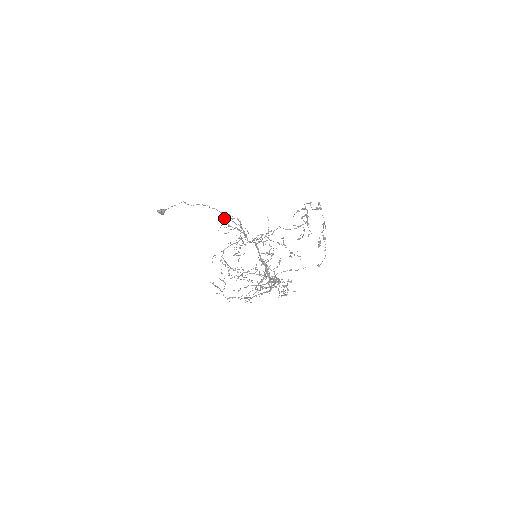
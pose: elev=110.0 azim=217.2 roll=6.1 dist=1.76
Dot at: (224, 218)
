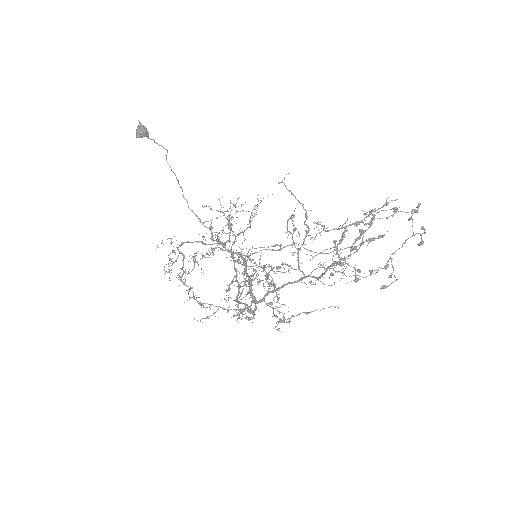
Dot at: occluded
